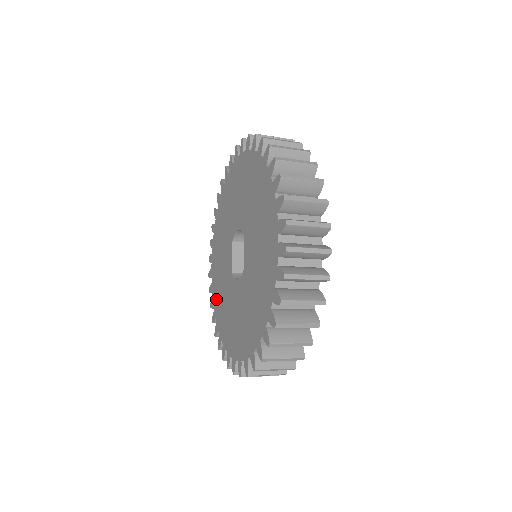
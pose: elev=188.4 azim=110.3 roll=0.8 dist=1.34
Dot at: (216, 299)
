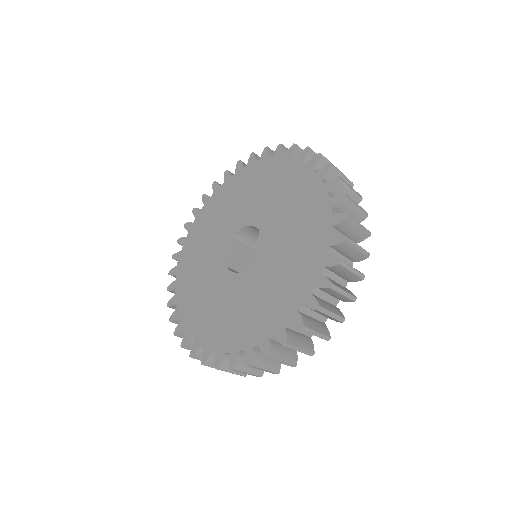
Dot at: (185, 295)
